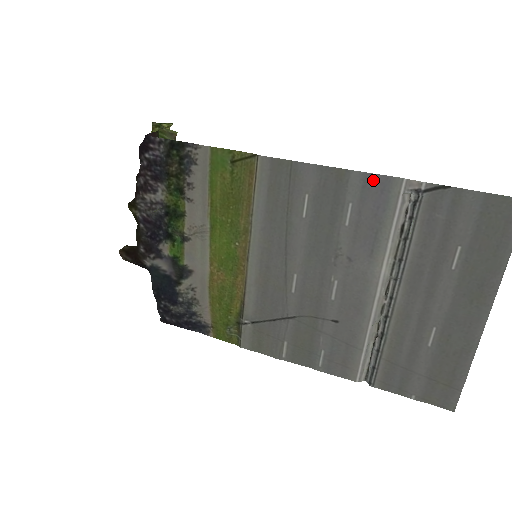
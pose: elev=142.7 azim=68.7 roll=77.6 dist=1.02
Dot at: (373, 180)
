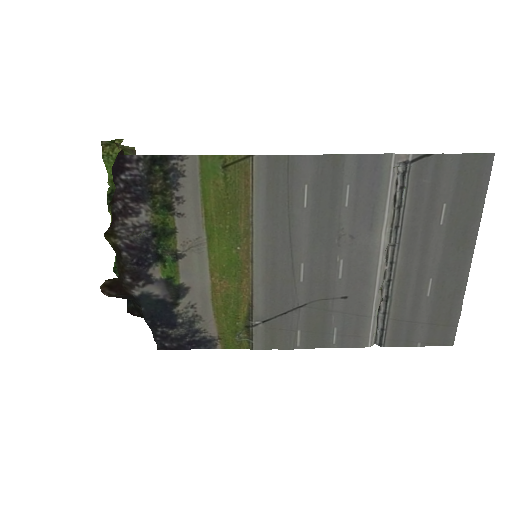
Dot at: (366, 160)
